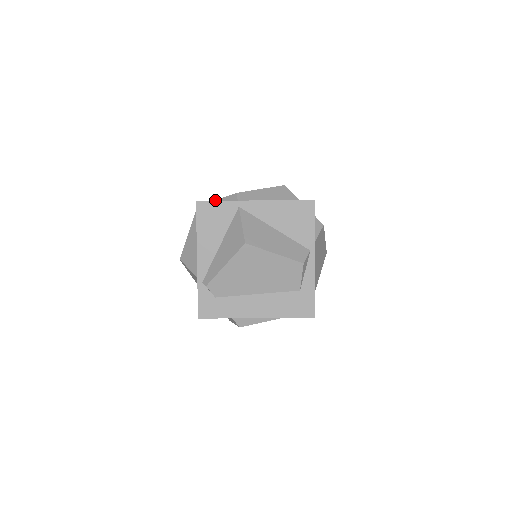
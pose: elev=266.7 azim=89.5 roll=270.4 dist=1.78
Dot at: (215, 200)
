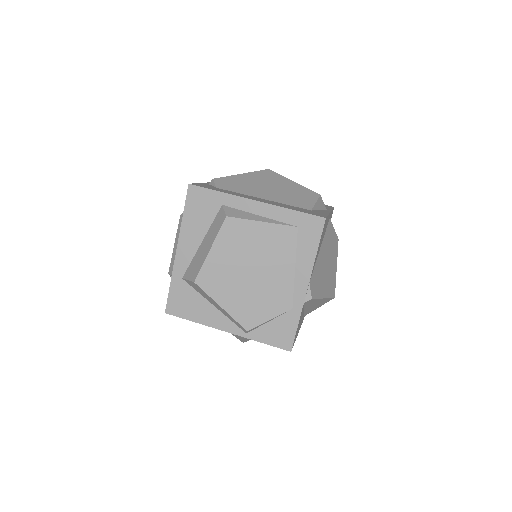
Dot at: occluded
